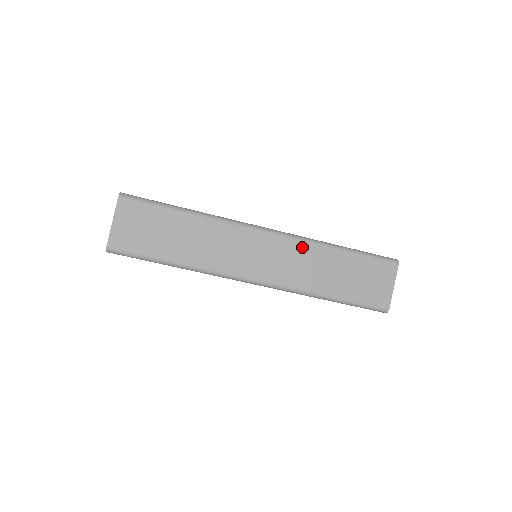
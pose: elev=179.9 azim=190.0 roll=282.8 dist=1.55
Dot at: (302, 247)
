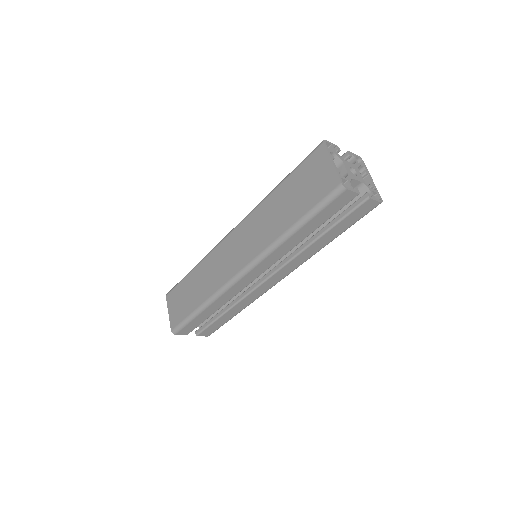
Dot at: (253, 217)
